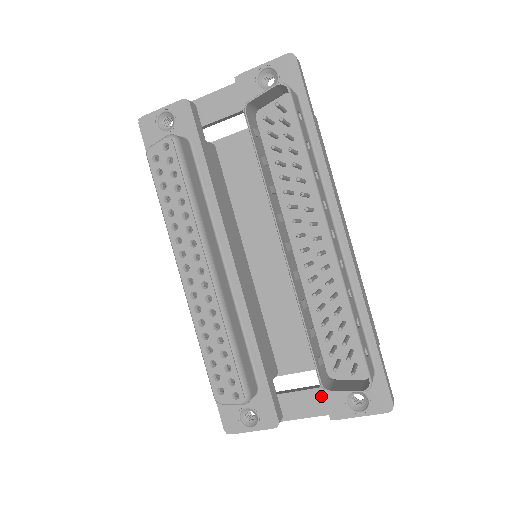
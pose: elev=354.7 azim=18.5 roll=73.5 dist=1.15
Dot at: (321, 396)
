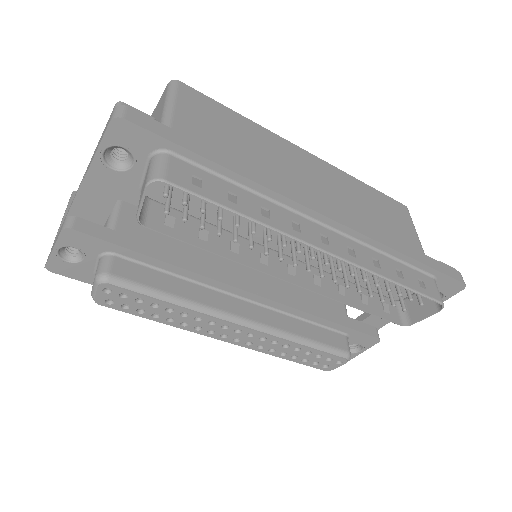
Dot at: occluded
